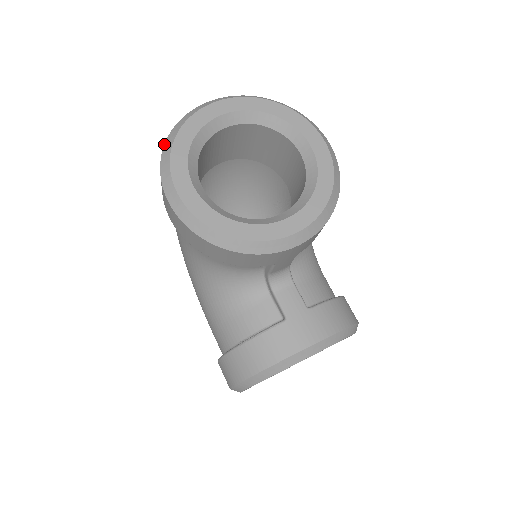
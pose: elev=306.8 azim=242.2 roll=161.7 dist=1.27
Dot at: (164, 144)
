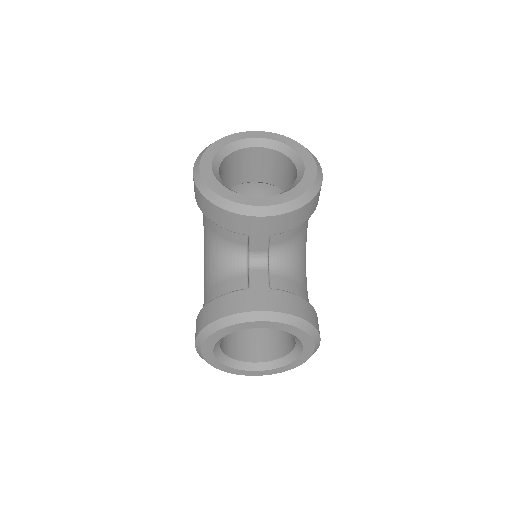
Dot at: occluded
